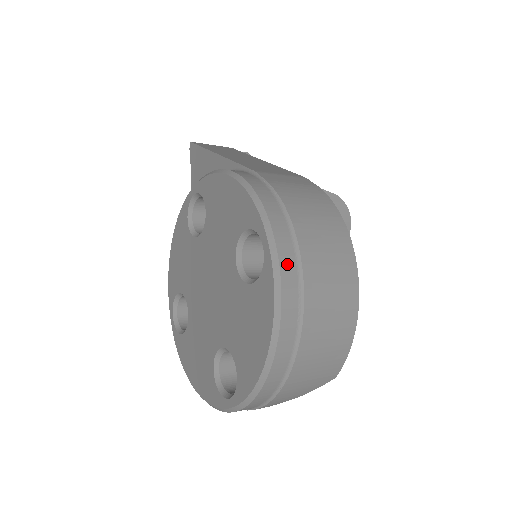
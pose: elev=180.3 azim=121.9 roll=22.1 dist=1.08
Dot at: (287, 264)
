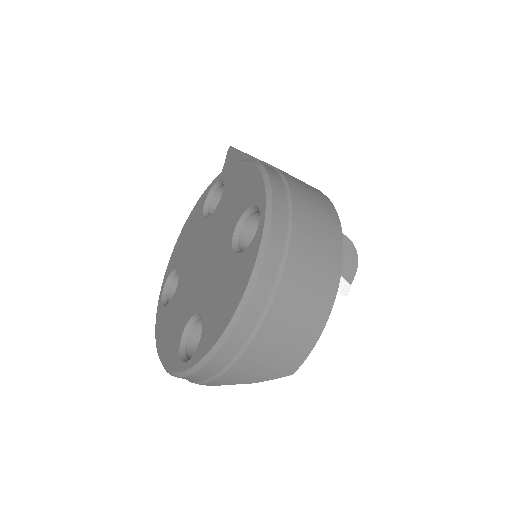
Dot at: (276, 238)
